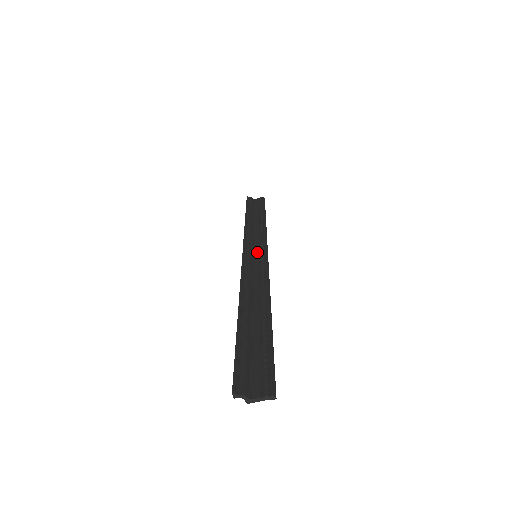
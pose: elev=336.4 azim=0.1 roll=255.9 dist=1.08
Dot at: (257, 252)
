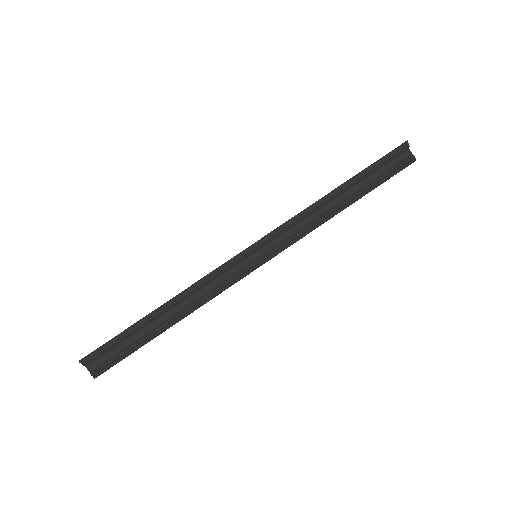
Dot at: (264, 252)
